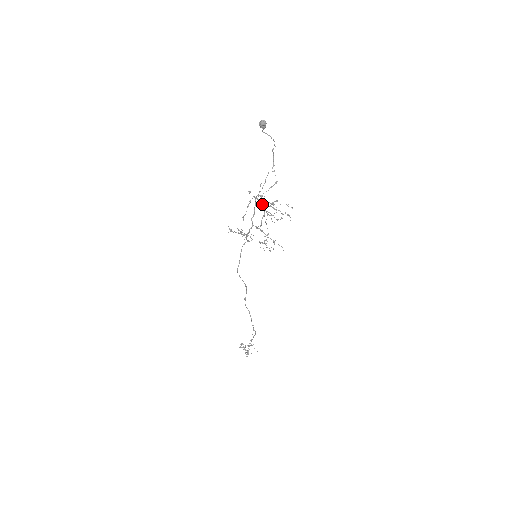
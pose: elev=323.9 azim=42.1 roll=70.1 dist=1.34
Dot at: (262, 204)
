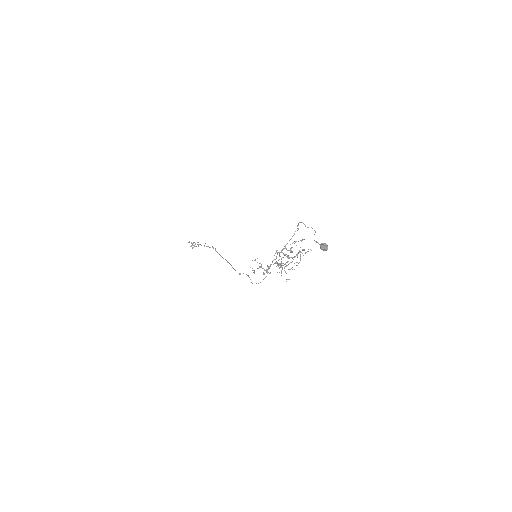
Dot at: (288, 257)
